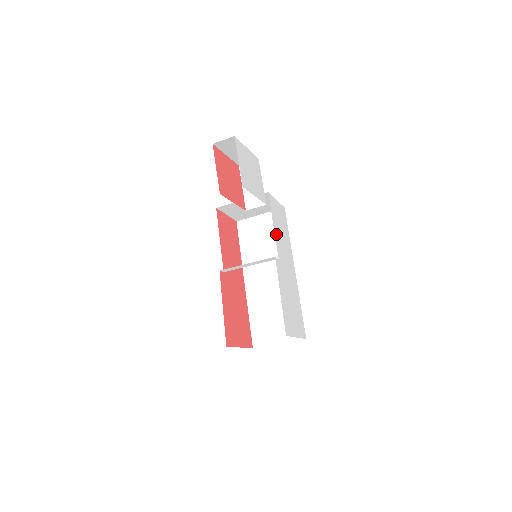
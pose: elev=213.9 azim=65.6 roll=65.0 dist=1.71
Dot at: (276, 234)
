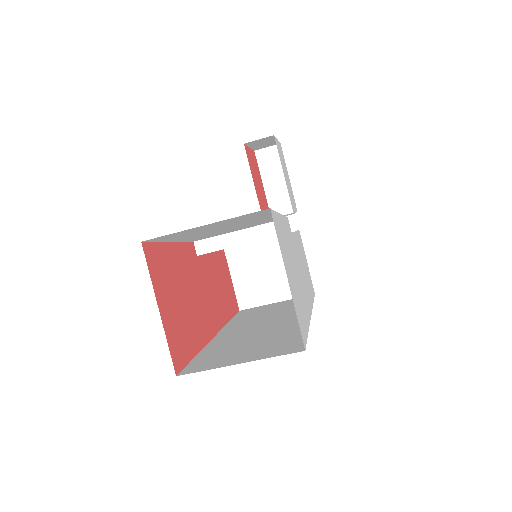
Dot at: (296, 239)
